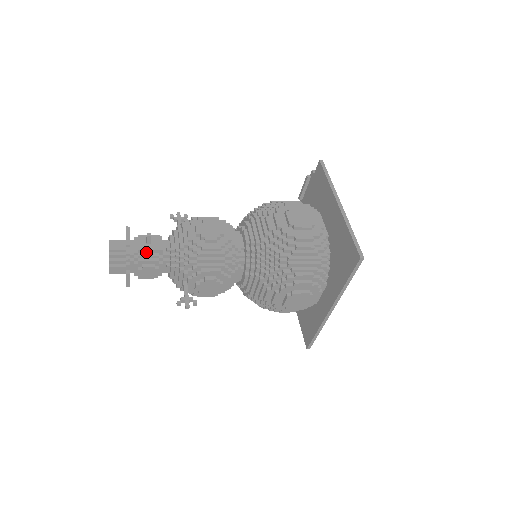
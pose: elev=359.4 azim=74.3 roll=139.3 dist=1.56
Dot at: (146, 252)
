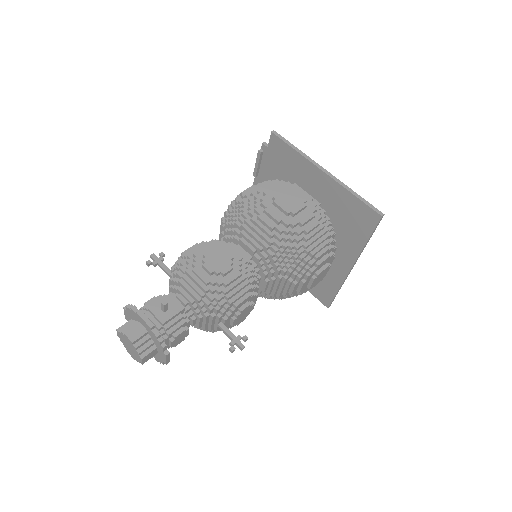
Dot at: (169, 321)
